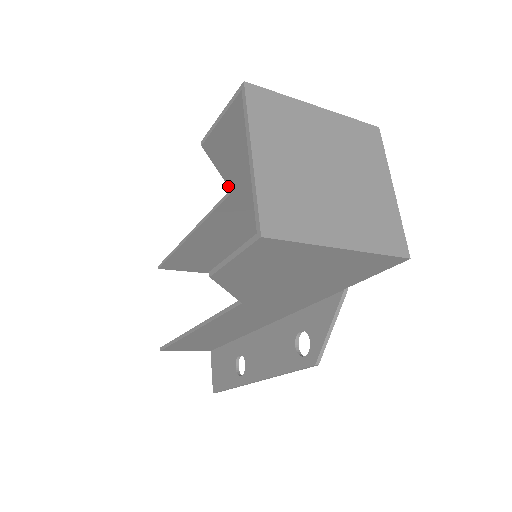
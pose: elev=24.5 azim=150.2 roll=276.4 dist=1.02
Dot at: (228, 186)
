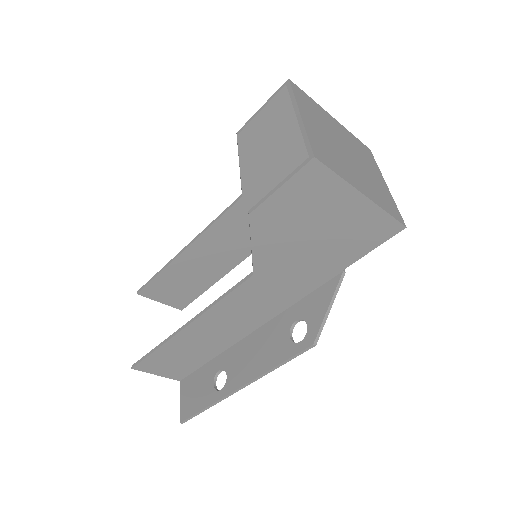
Dot at: (241, 189)
